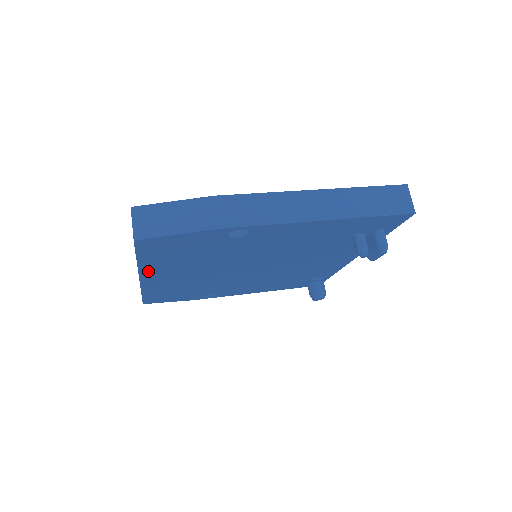
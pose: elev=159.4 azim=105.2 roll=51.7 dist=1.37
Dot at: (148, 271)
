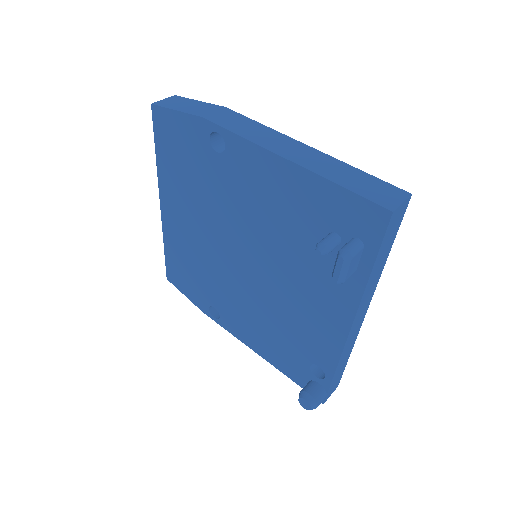
Dot at: (165, 188)
